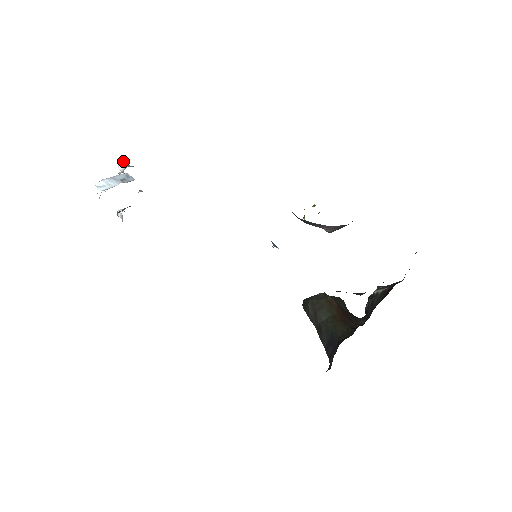
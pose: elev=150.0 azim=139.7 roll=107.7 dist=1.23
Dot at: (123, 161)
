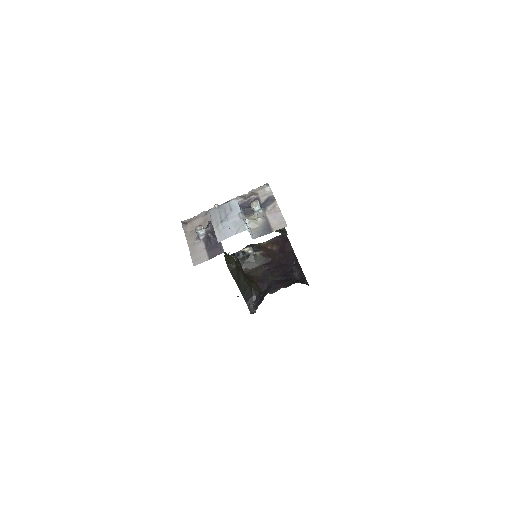
Dot at: occluded
